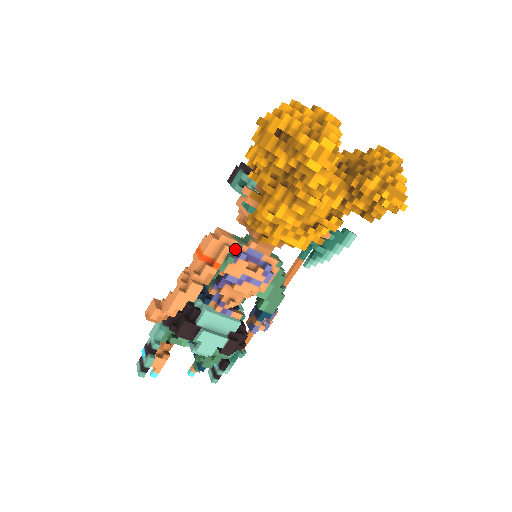
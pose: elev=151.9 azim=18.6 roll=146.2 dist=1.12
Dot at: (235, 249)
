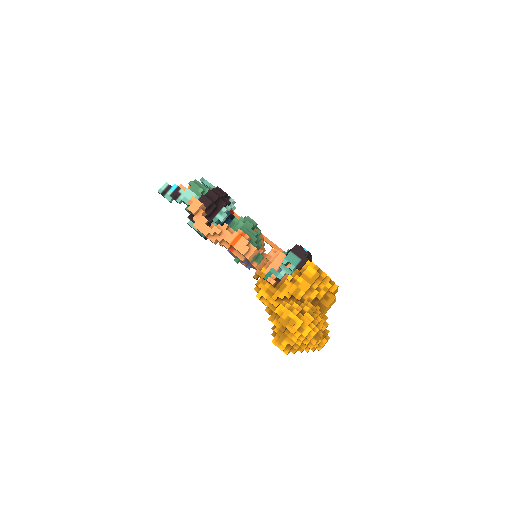
Dot at: (245, 262)
